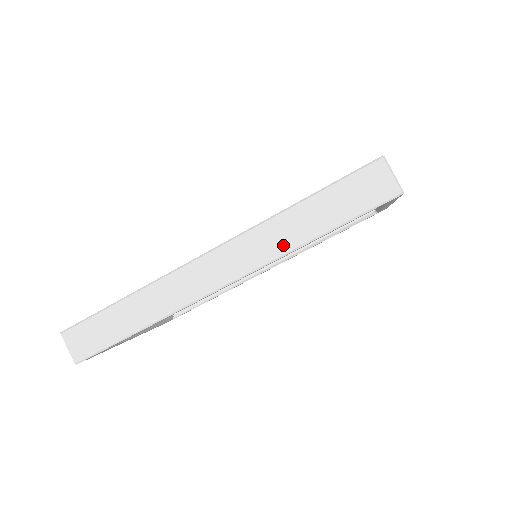
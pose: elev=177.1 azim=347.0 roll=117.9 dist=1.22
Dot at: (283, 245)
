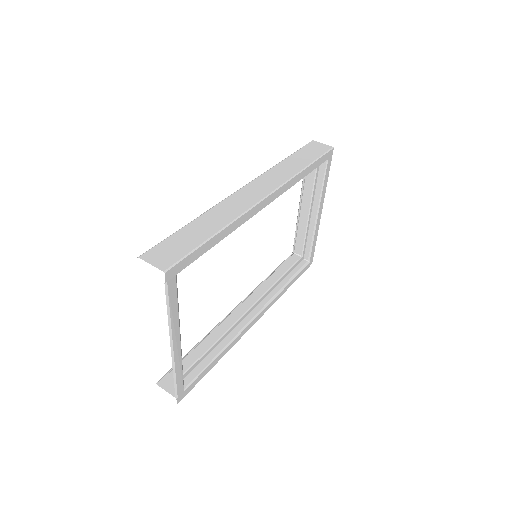
Dot at: (290, 173)
